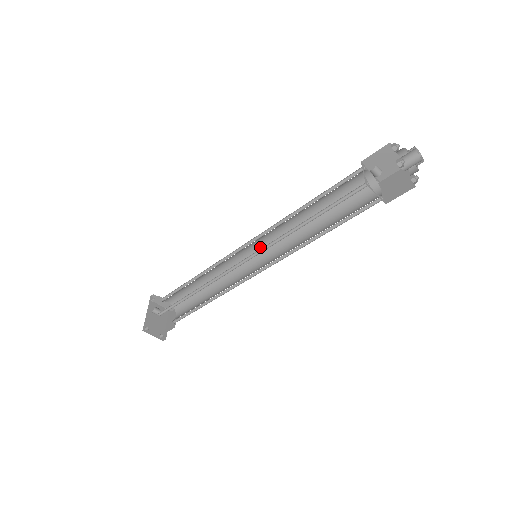
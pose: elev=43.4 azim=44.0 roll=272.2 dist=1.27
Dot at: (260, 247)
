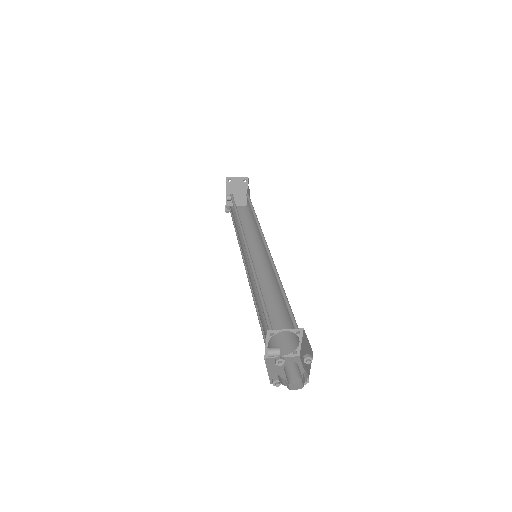
Dot at: occluded
